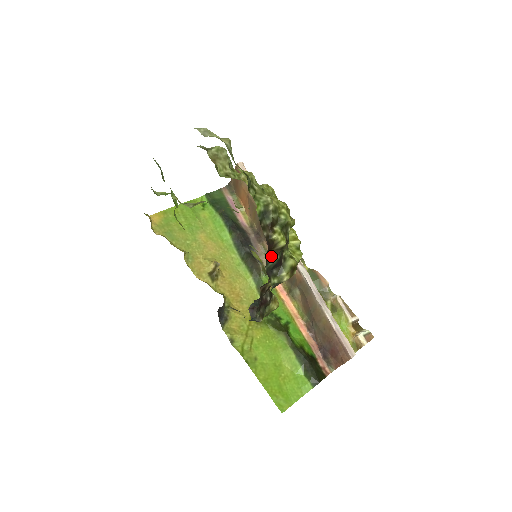
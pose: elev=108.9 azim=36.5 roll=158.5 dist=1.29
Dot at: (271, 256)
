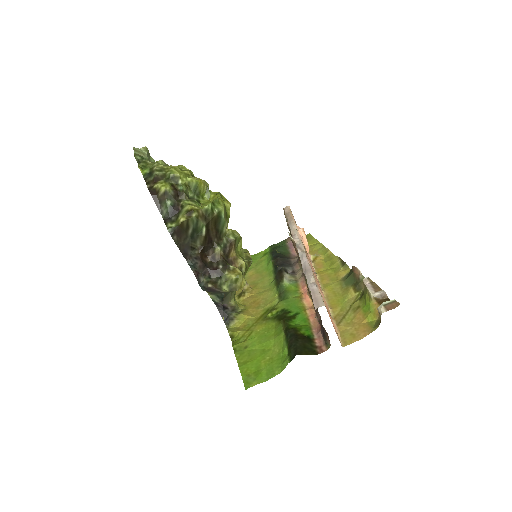
Dot at: (161, 204)
